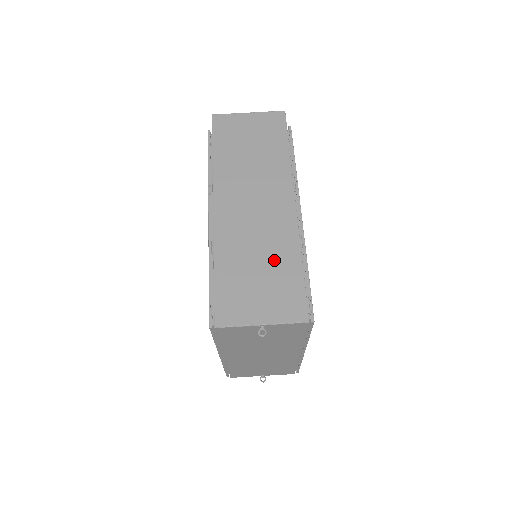
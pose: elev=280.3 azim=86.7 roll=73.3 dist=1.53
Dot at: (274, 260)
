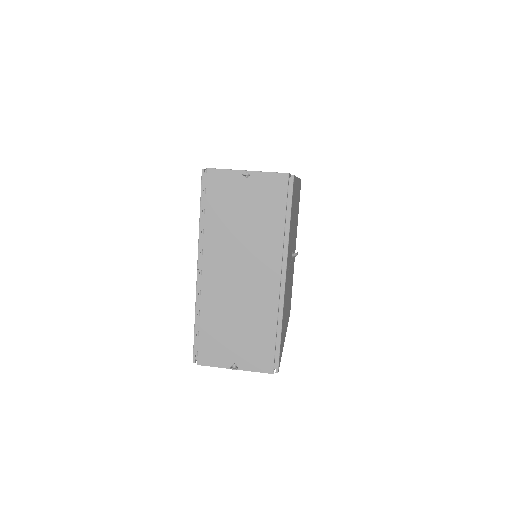
Dot at: occluded
